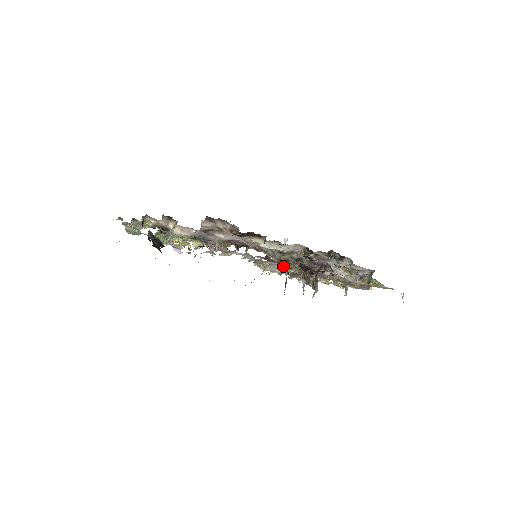
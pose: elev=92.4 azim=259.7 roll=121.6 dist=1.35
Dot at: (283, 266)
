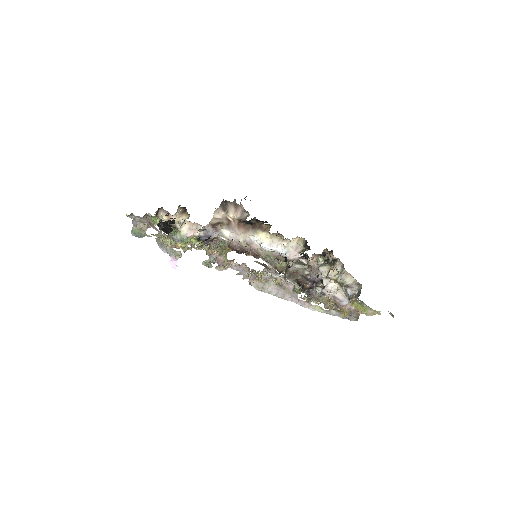
Dot at: occluded
